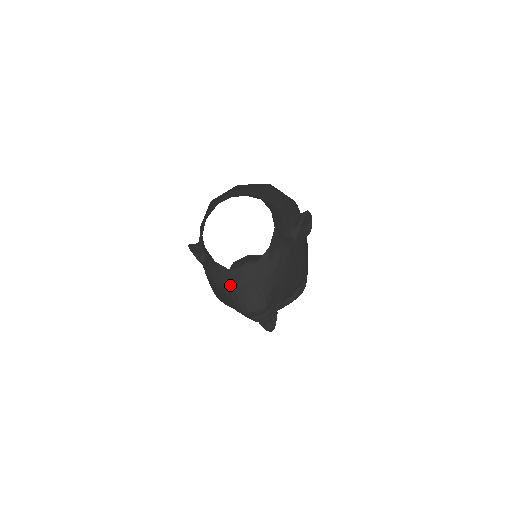
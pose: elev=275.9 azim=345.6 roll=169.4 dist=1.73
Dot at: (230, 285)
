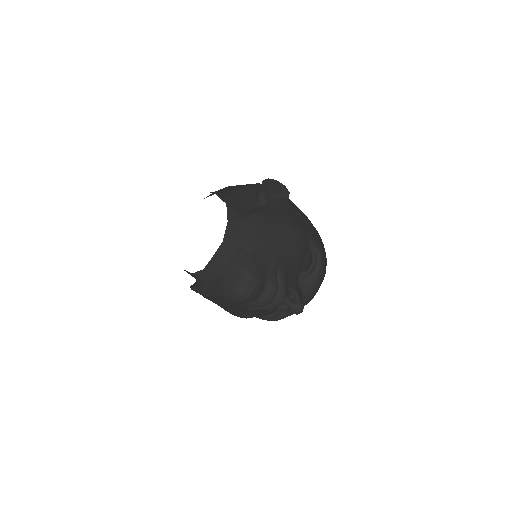
Dot at: (213, 283)
